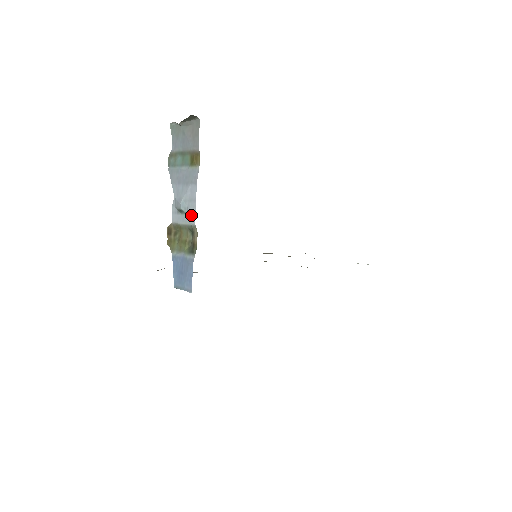
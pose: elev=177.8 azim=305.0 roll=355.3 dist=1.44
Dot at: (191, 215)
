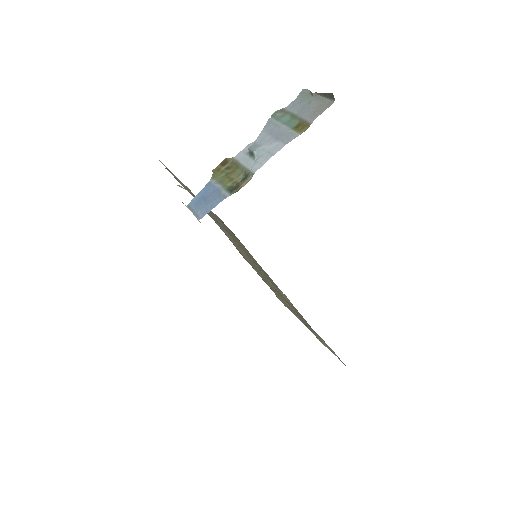
Dot at: (258, 163)
